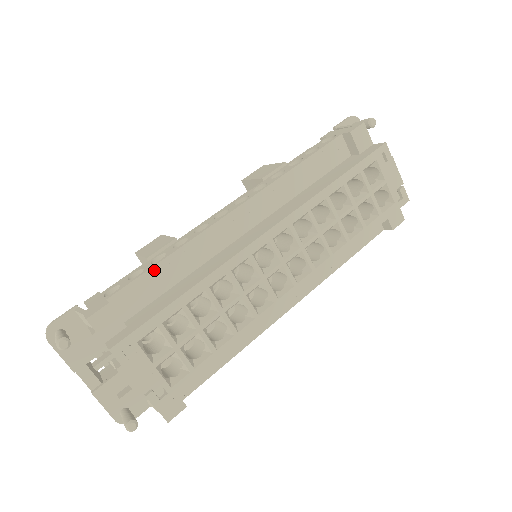
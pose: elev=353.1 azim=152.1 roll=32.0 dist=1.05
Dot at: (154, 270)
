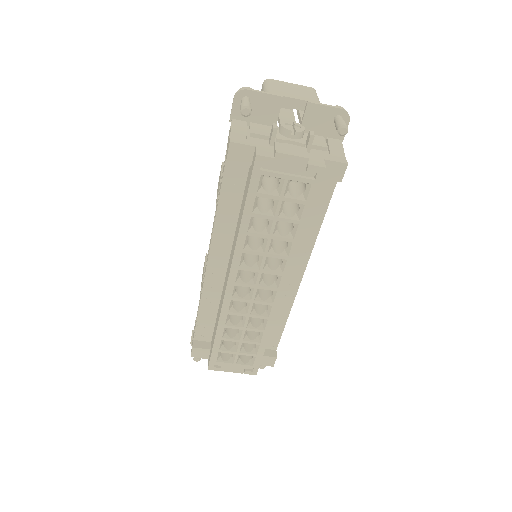
Dot at: (200, 318)
